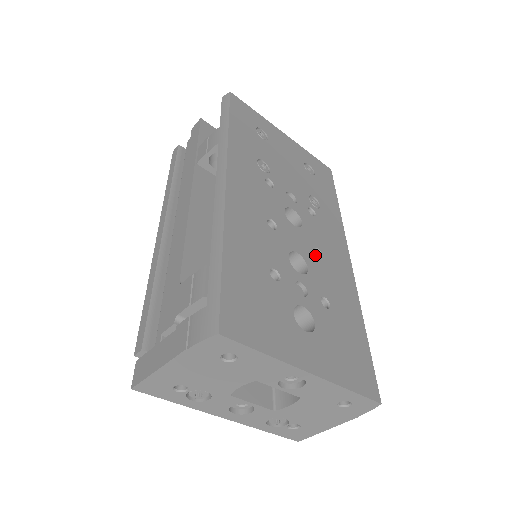
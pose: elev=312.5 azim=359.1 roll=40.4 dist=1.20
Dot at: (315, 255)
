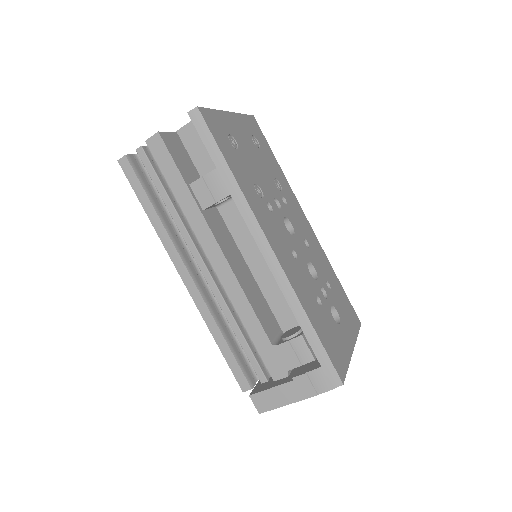
Dot at: (308, 248)
